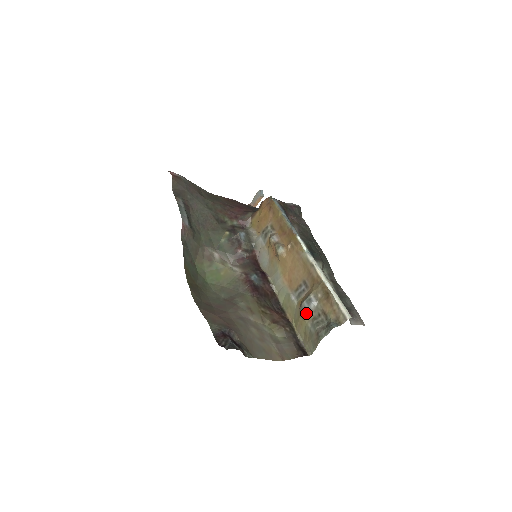
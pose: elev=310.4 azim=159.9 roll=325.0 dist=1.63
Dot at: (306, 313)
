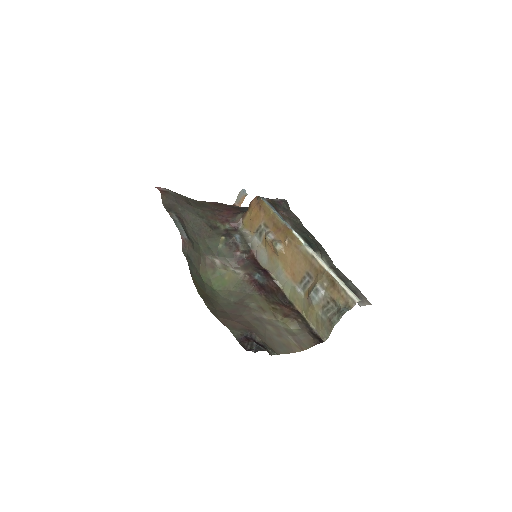
Dot at: (315, 303)
